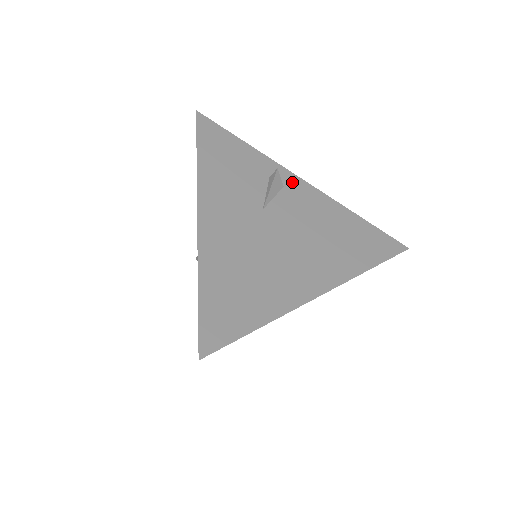
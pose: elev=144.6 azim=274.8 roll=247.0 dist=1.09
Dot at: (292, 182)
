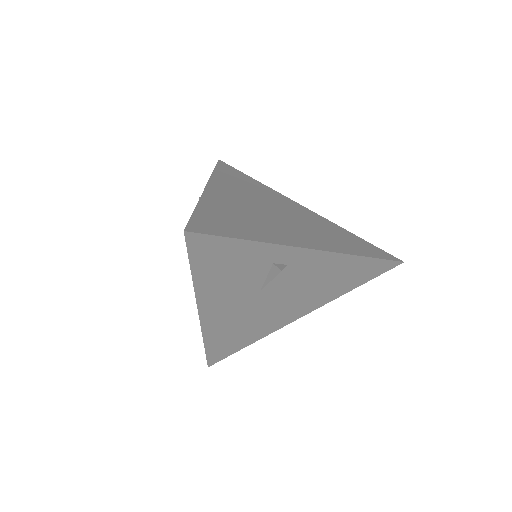
Dot at: (299, 257)
